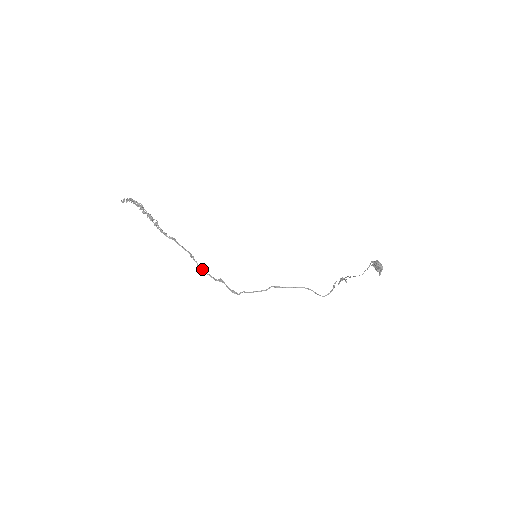
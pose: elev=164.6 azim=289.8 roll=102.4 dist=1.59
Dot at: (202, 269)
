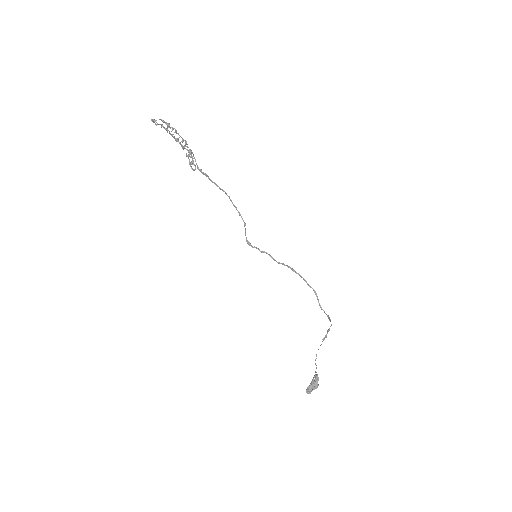
Dot at: (233, 204)
